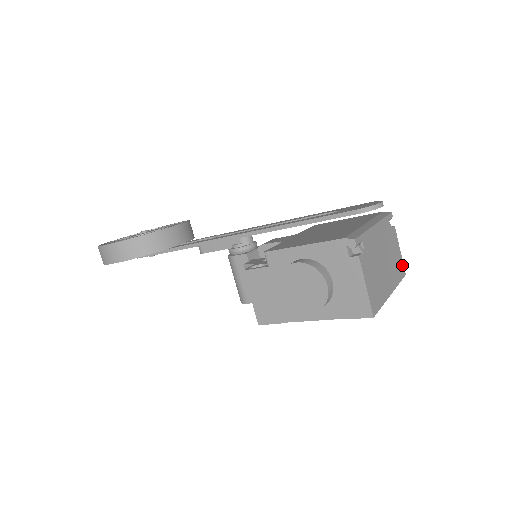
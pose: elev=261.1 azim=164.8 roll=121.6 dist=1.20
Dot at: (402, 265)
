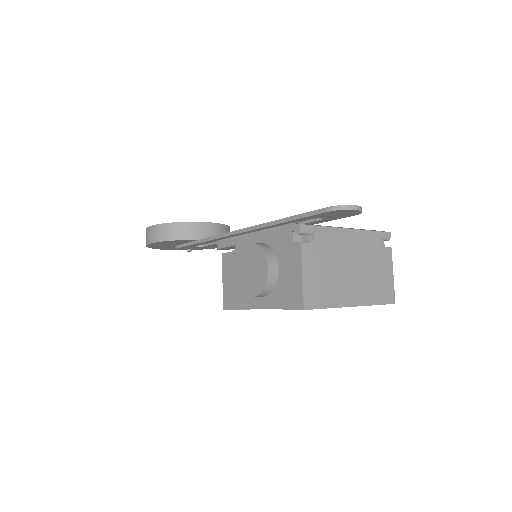
Dot at: (391, 291)
